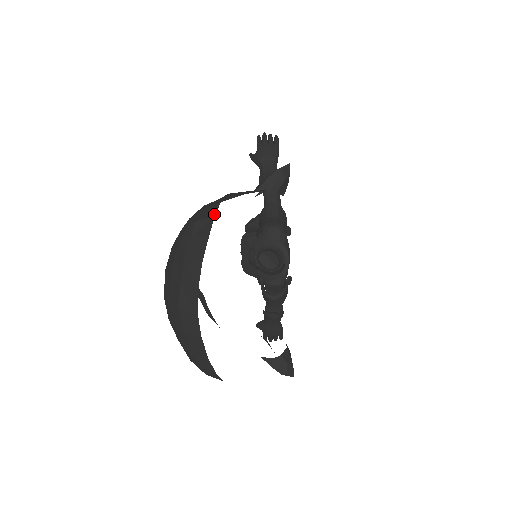
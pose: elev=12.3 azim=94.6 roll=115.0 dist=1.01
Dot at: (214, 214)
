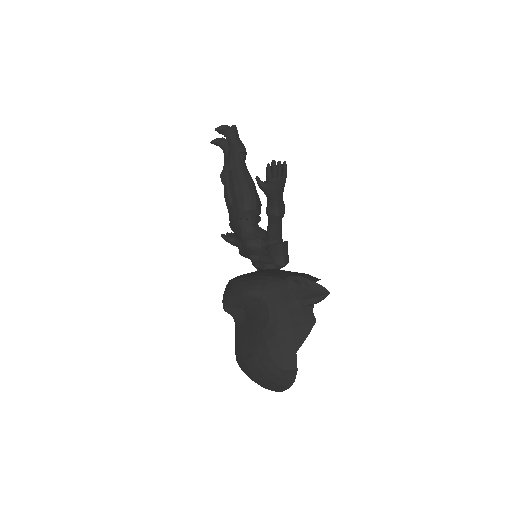
Dot at: (296, 367)
